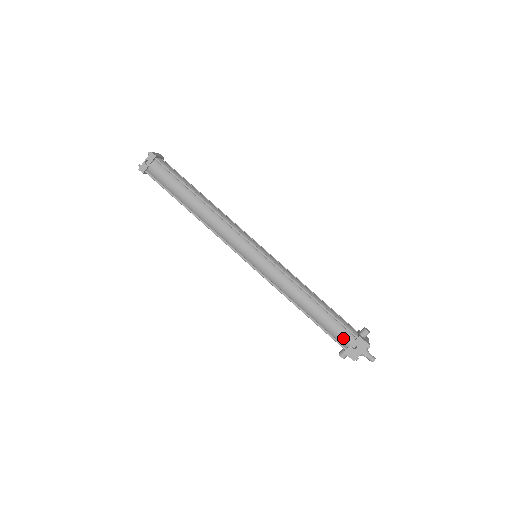
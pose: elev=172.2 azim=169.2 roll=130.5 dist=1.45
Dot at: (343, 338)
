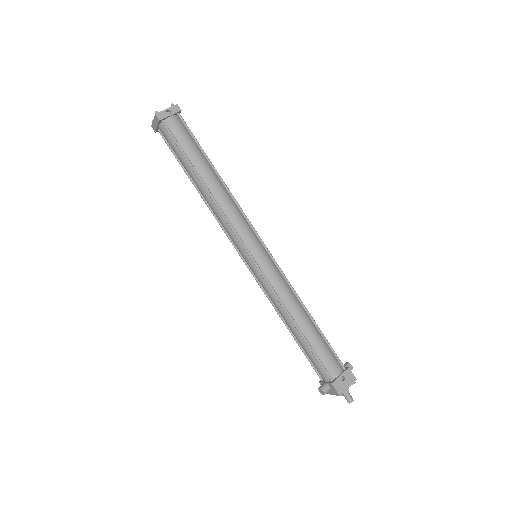
Dot at: (332, 367)
